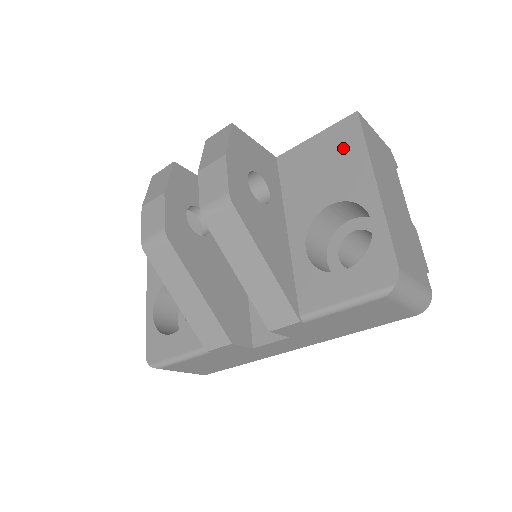
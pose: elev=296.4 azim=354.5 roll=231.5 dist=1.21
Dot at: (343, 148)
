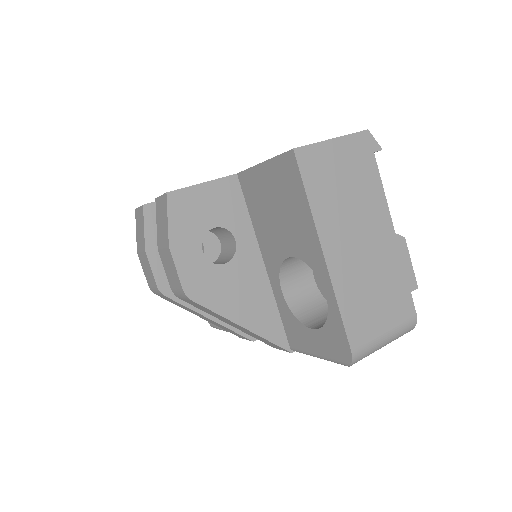
Dot at: (289, 195)
